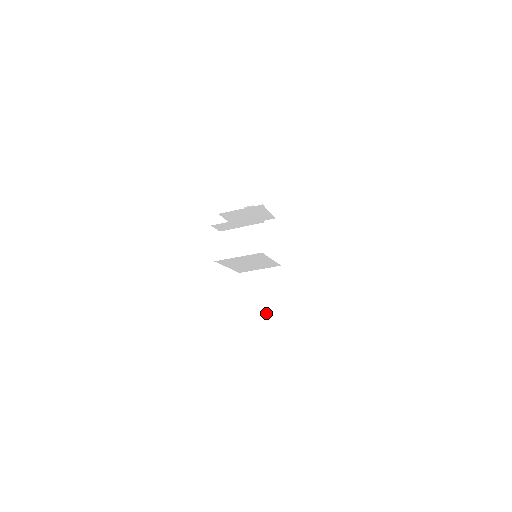
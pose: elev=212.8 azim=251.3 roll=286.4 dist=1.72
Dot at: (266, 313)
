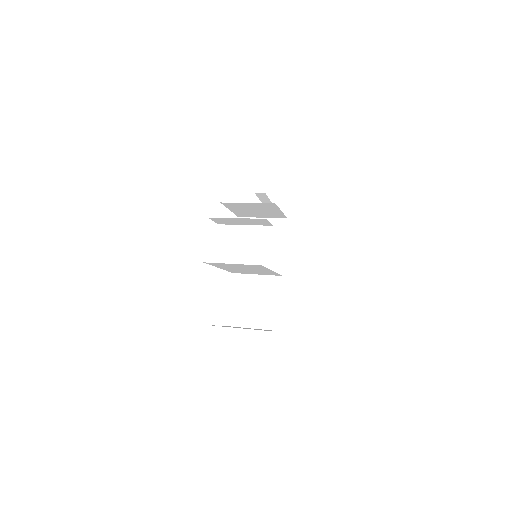
Dot at: (254, 327)
